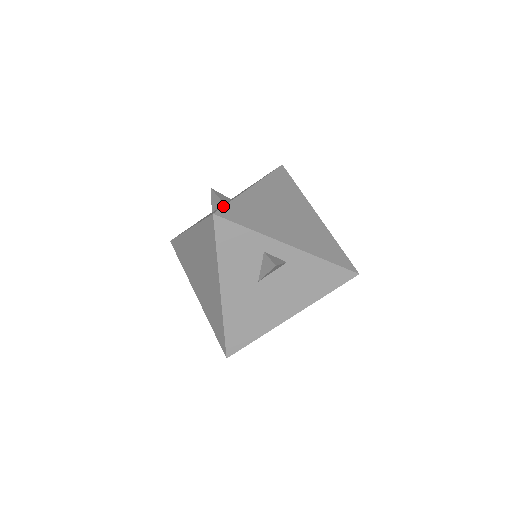
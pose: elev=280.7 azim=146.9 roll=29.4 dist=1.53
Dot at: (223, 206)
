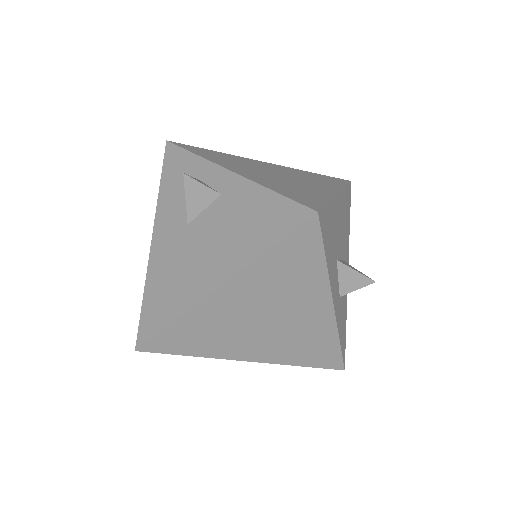
Dot at: occluded
